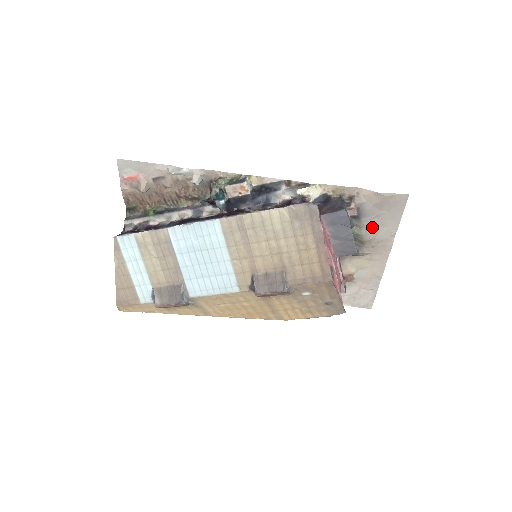
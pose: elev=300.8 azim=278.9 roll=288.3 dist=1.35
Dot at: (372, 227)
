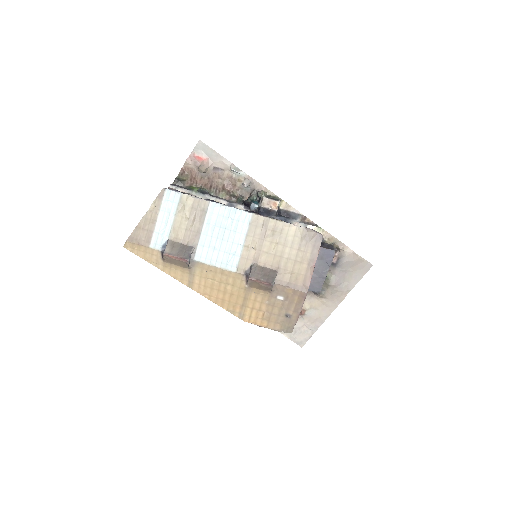
Dot at: (339, 277)
